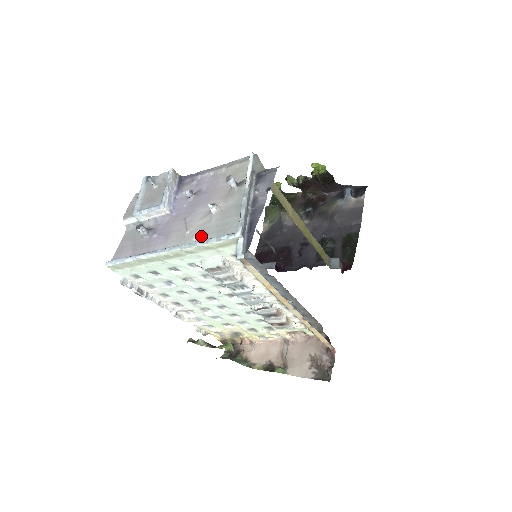
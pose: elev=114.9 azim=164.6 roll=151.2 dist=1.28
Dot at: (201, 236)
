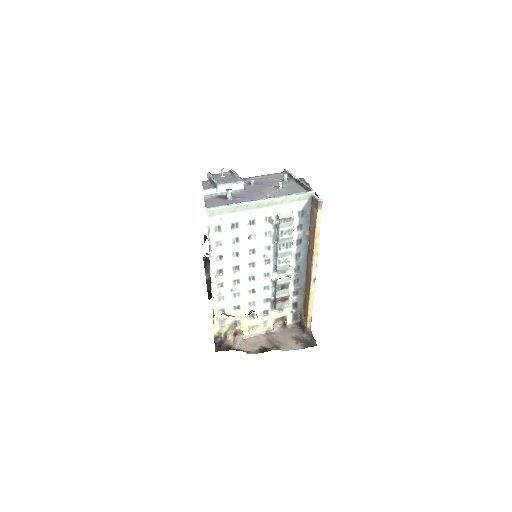
Dot at: occluded
